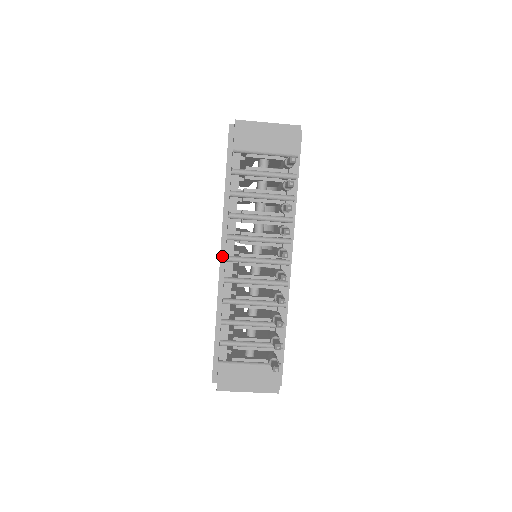
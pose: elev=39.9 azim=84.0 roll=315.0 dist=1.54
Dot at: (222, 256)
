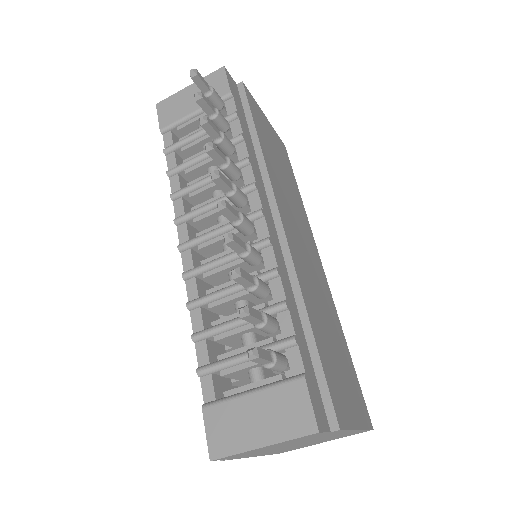
Dot at: occluded
